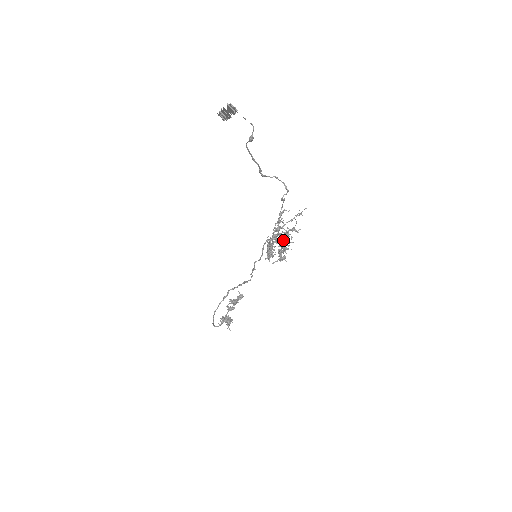
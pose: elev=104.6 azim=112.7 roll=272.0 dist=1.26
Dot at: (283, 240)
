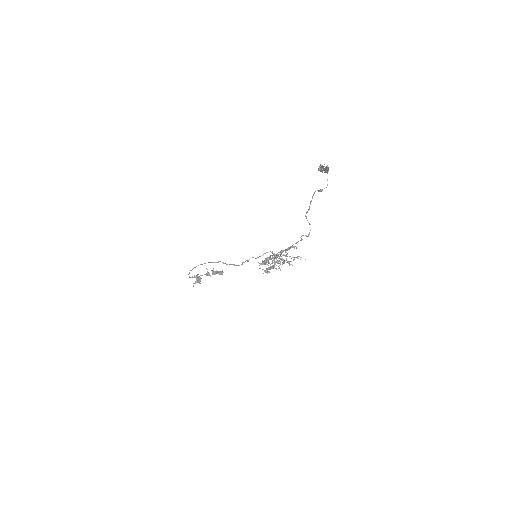
Dot at: occluded
